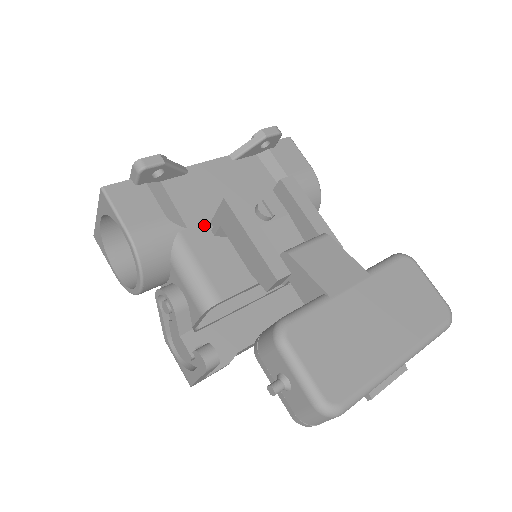
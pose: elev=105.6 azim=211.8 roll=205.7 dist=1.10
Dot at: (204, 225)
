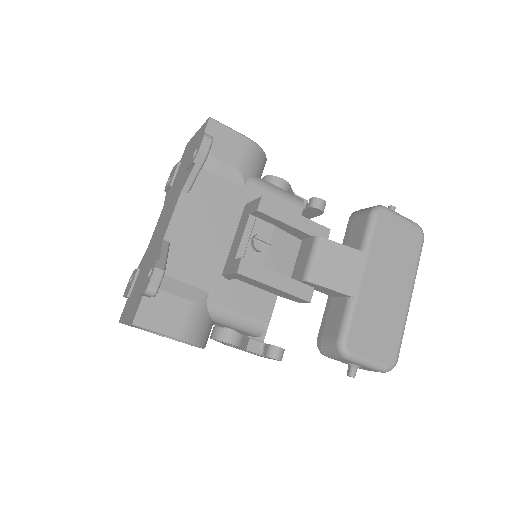
Dot at: (216, 278)
